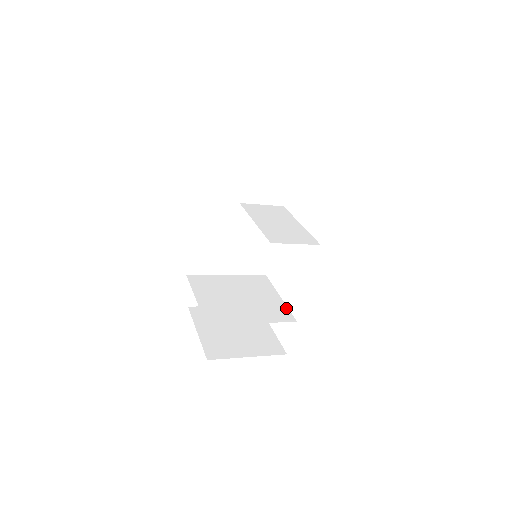
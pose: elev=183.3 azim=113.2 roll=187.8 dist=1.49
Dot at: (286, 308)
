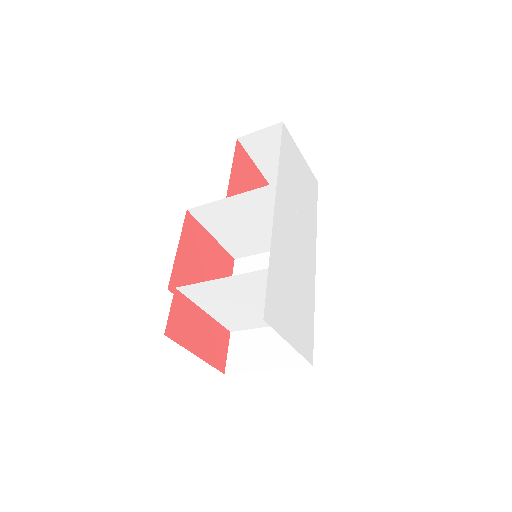
Dot at: (279, 284)
